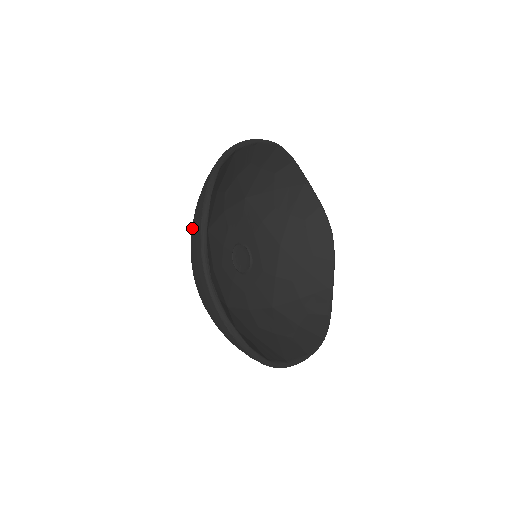
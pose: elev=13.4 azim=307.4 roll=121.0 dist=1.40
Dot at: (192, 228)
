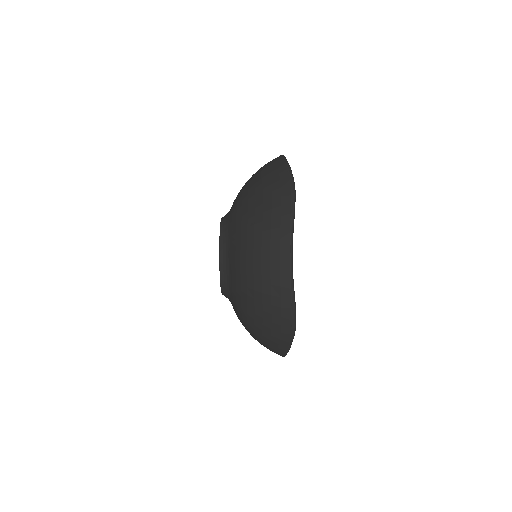
Dot at: (264, 211)
